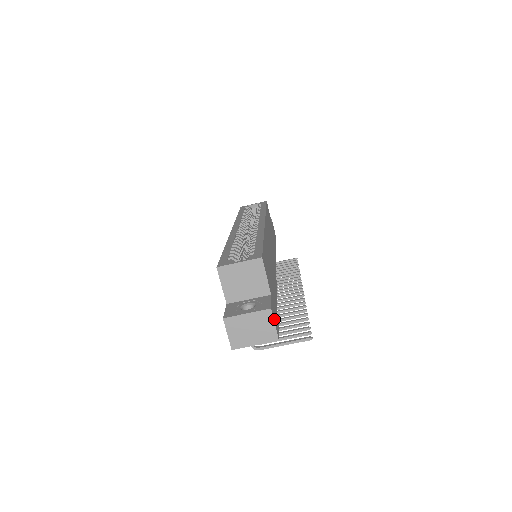
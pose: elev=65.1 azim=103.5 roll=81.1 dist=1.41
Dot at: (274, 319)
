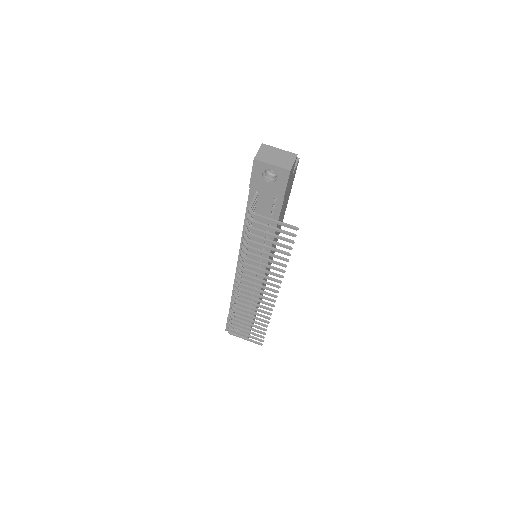
Dot at: occluded
